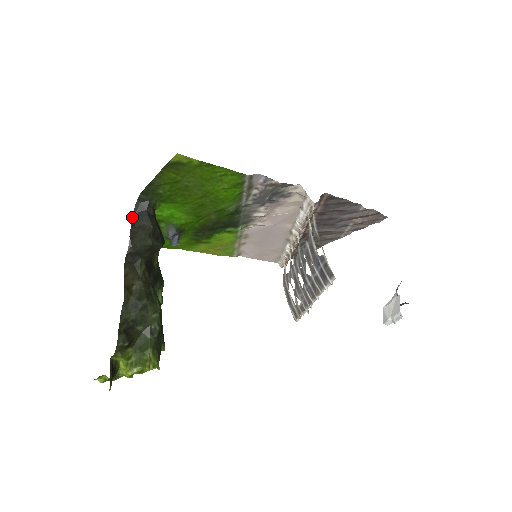
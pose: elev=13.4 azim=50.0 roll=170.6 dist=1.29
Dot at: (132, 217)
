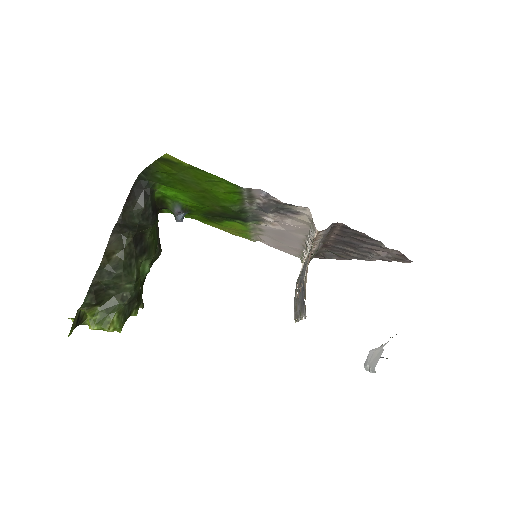
Dot at: (130, 191)
